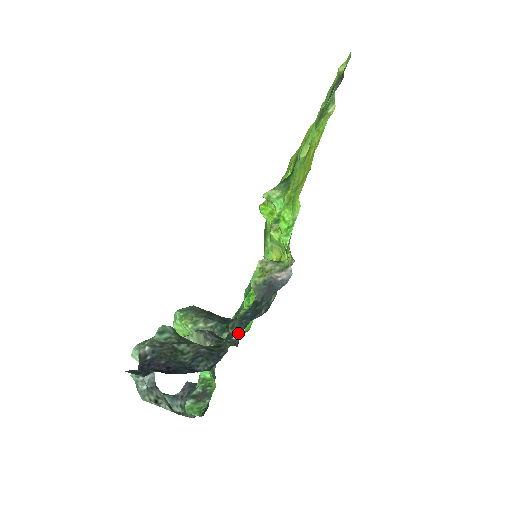
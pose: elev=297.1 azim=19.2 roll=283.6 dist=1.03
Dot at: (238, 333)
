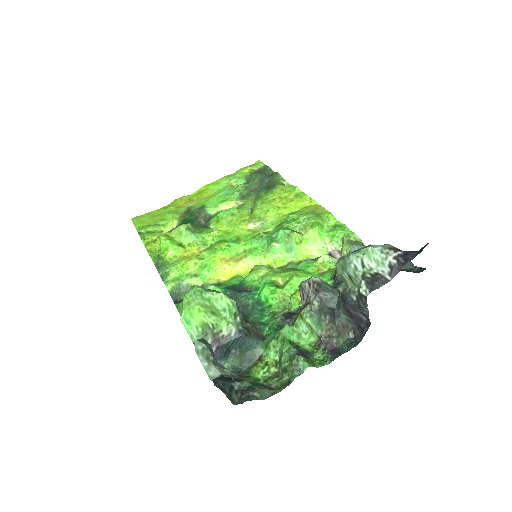
Dot at: occluded
